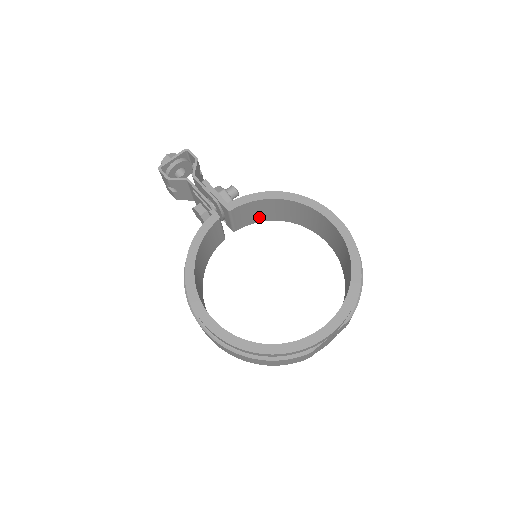
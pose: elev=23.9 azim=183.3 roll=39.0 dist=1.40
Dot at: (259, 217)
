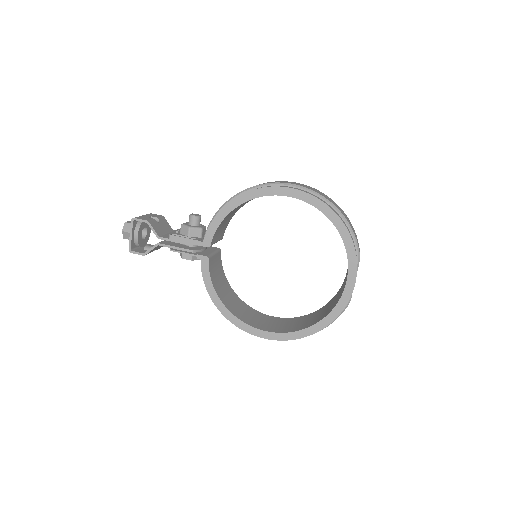
Dot at: (230, 218)
